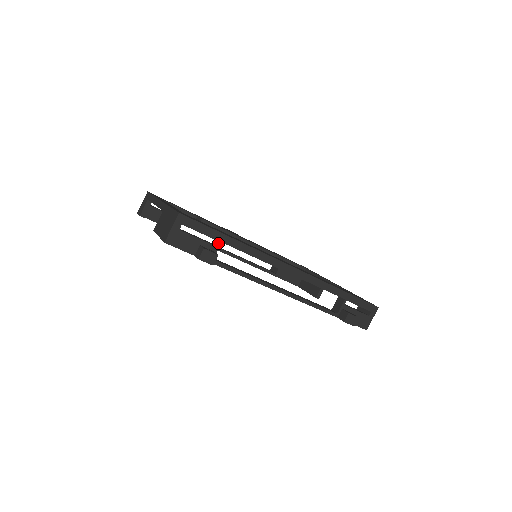
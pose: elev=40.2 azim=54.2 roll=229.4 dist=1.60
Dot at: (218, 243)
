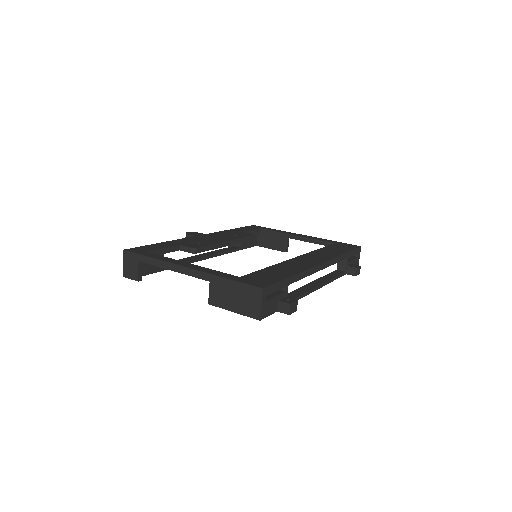
Dot at: (287, 288)
